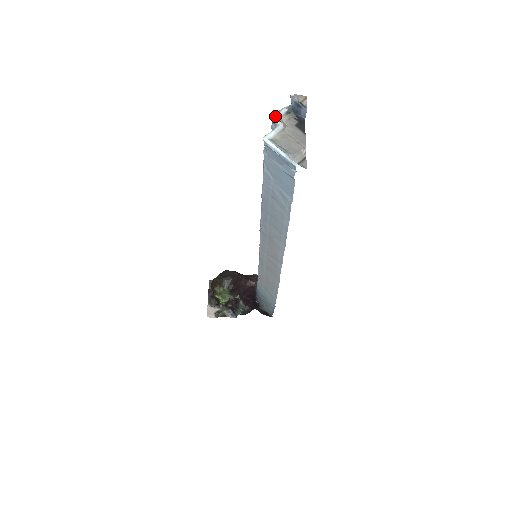
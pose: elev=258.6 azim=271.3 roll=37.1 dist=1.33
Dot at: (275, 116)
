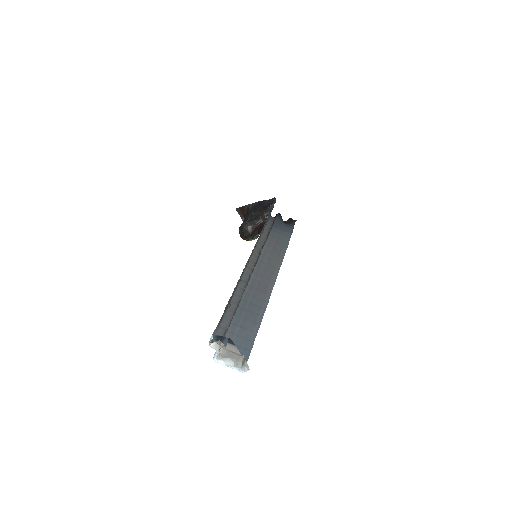
Dot at: (210, 344)
